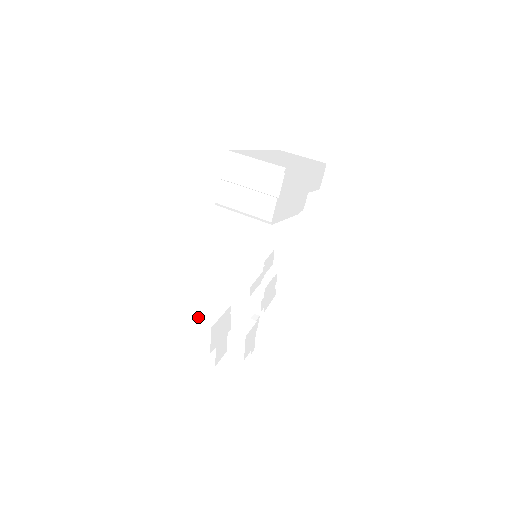
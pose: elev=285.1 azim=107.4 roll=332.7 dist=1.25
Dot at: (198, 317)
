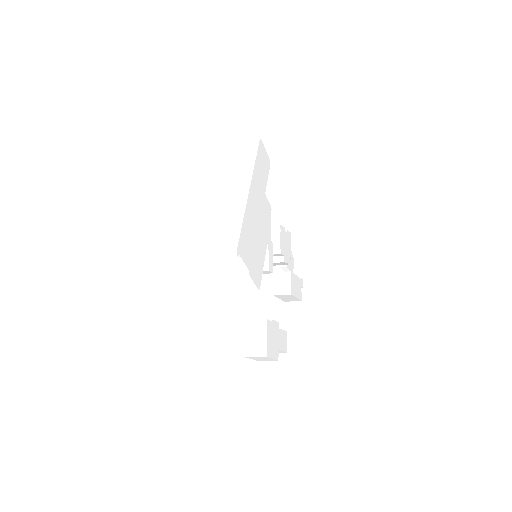
Dot at: (249, 352)
